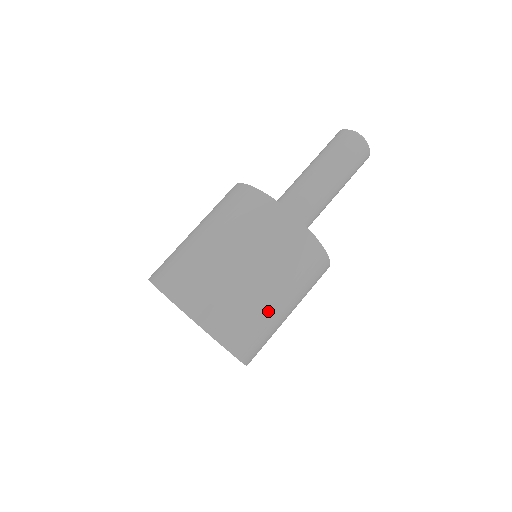
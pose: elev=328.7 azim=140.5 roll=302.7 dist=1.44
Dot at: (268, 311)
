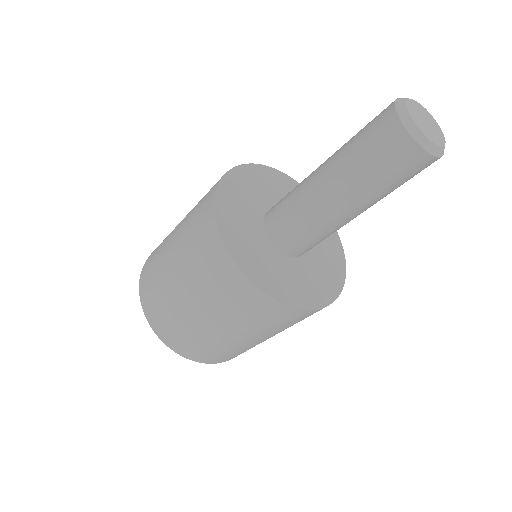
Dot at: (217, 340)
